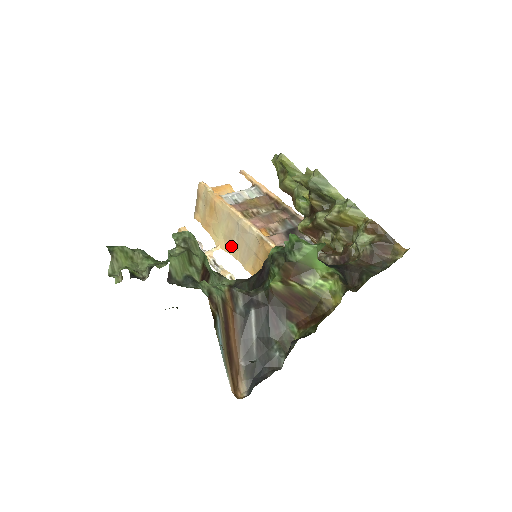
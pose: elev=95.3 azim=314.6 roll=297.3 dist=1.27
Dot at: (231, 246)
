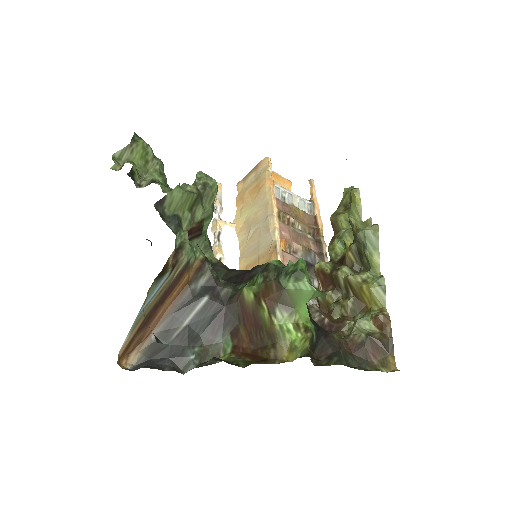
Dot at: (245, 233)
